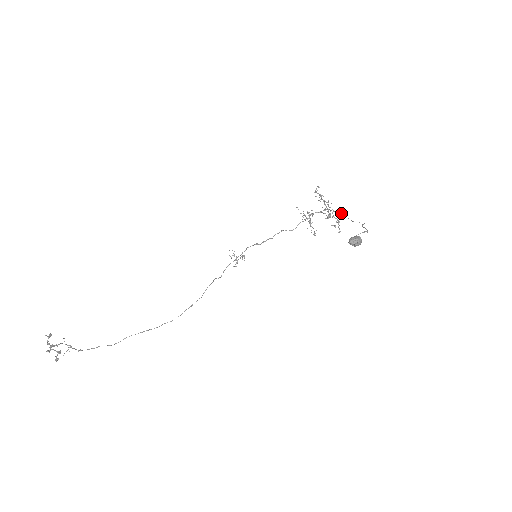
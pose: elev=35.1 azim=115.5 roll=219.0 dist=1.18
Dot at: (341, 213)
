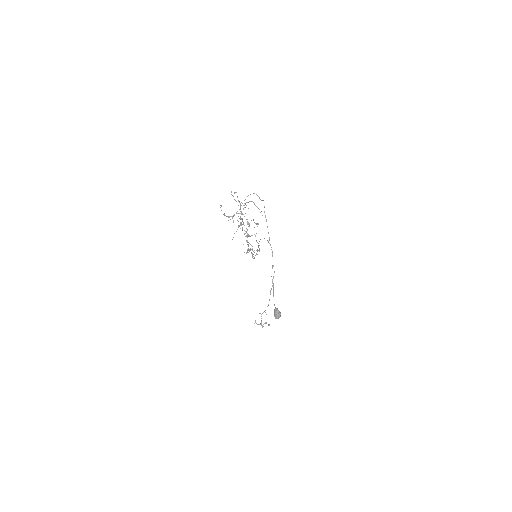
Dot at: occluded
